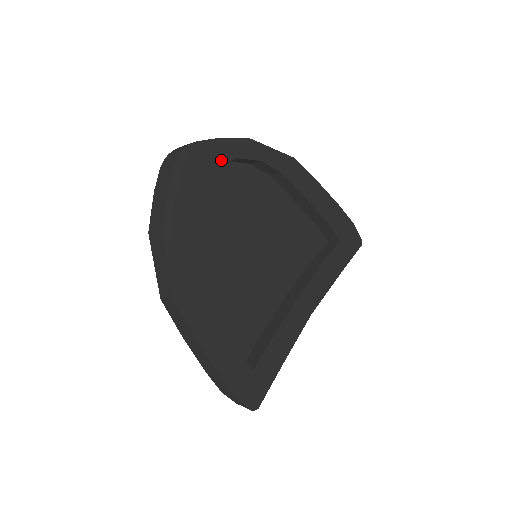
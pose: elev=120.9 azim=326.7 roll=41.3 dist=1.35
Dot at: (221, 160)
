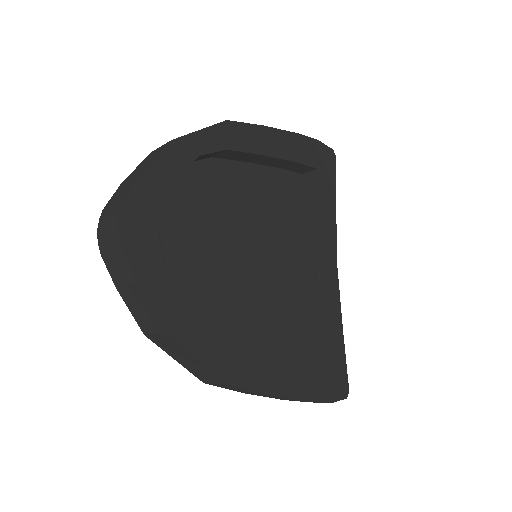
Dot at: (163, 195)
